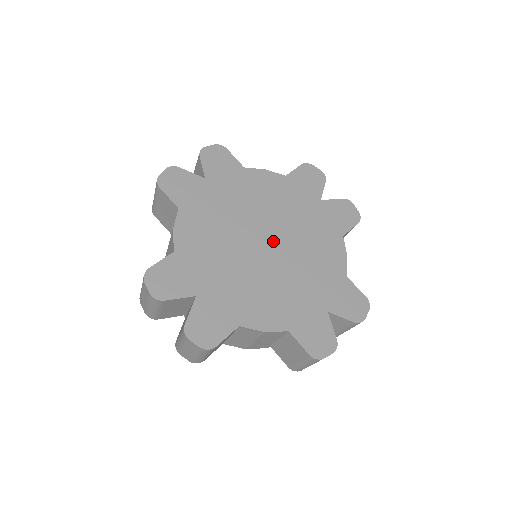
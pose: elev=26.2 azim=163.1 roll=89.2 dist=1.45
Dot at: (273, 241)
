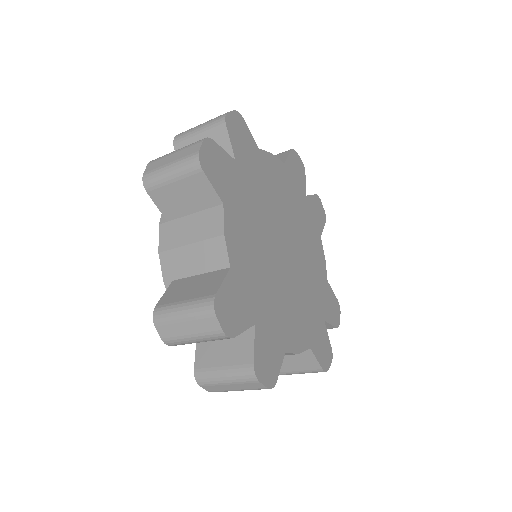
Dot at: (289, 246)
